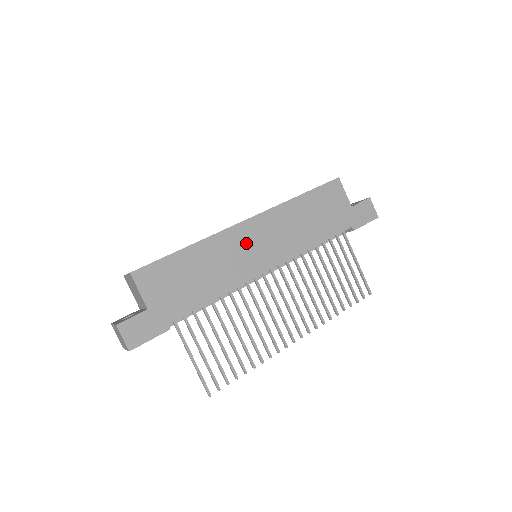
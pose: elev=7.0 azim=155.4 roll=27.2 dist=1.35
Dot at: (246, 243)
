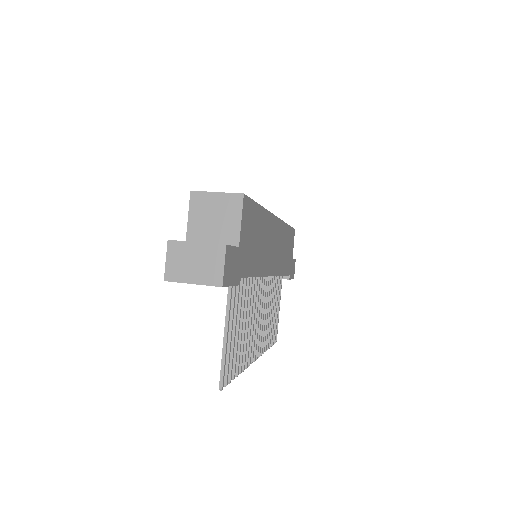
Dot at: (273, 238)
